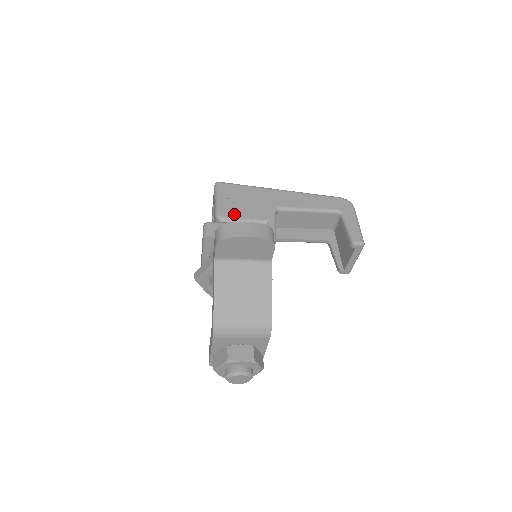
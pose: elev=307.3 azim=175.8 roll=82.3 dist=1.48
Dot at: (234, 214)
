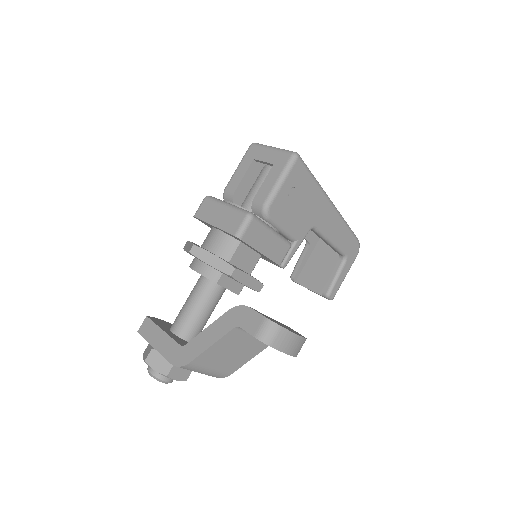
Dot at: (280, 216)
